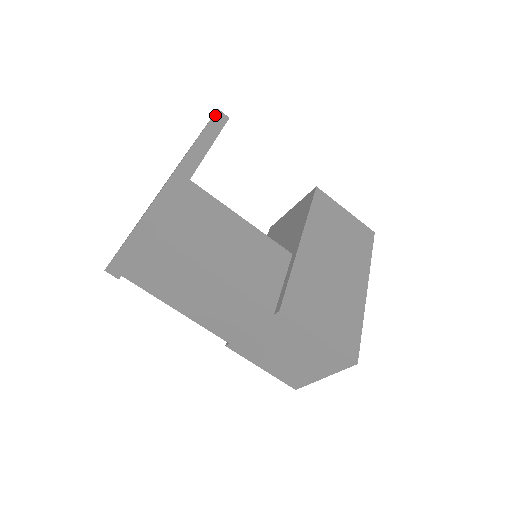
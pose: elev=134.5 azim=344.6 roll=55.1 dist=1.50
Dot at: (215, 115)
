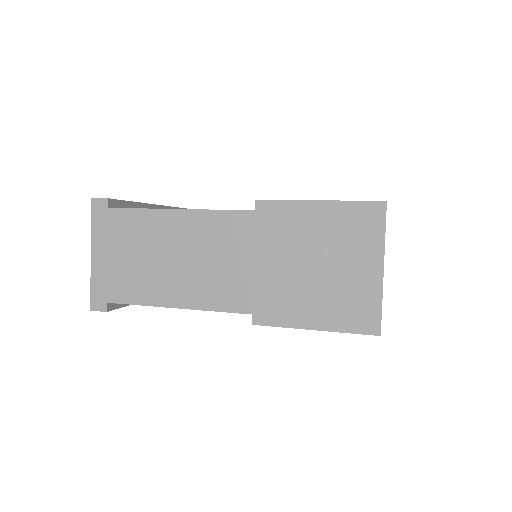
Dot at: occluded
